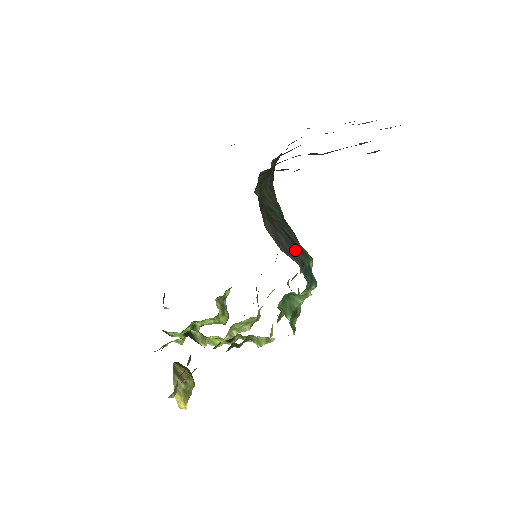
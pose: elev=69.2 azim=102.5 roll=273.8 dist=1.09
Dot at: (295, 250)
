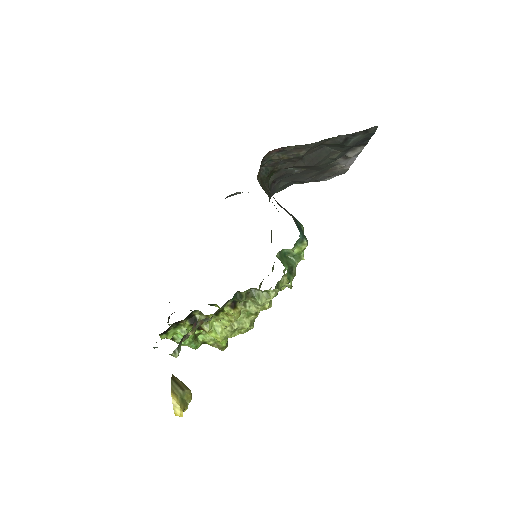
Dot at: occluded
